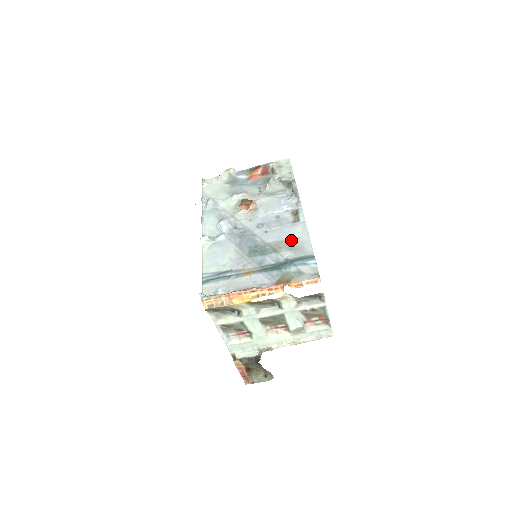
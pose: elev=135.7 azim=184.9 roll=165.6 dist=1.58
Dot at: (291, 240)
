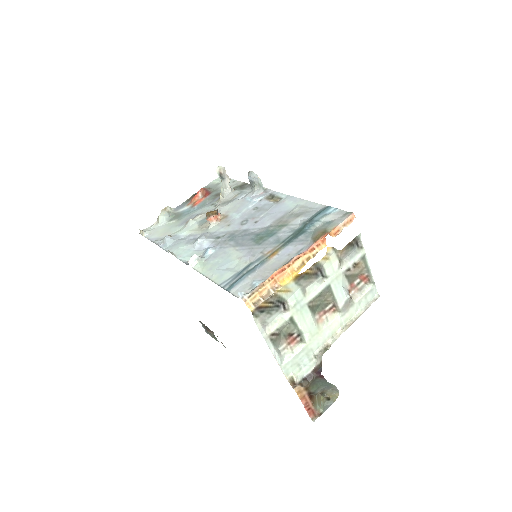
Dot at: (290, 211)
